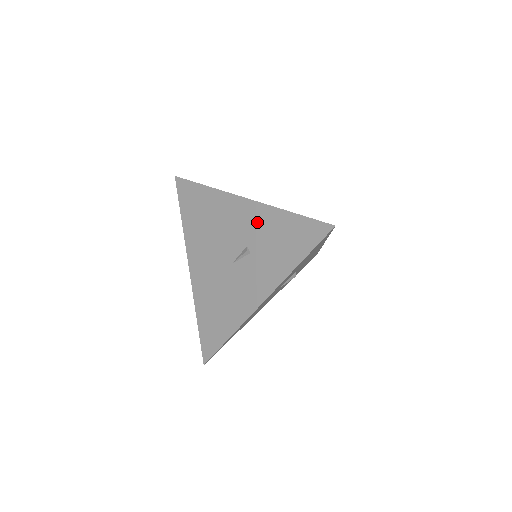
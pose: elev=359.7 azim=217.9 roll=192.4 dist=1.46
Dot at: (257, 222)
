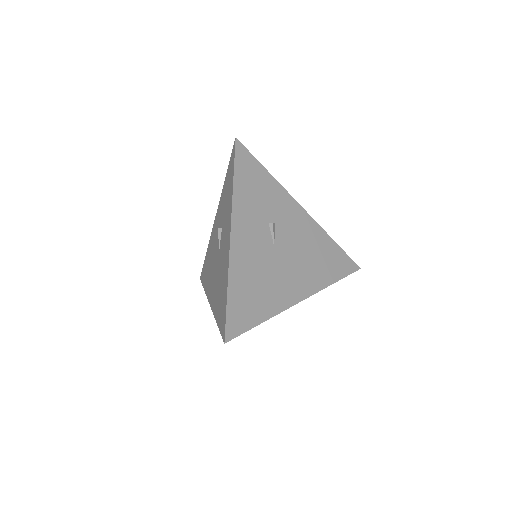
Dot at: (220, 211)
